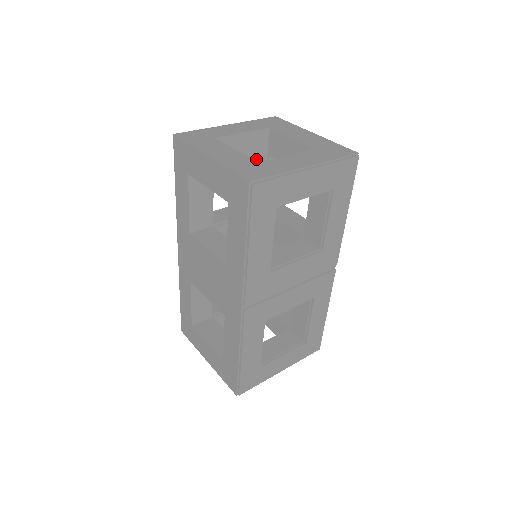
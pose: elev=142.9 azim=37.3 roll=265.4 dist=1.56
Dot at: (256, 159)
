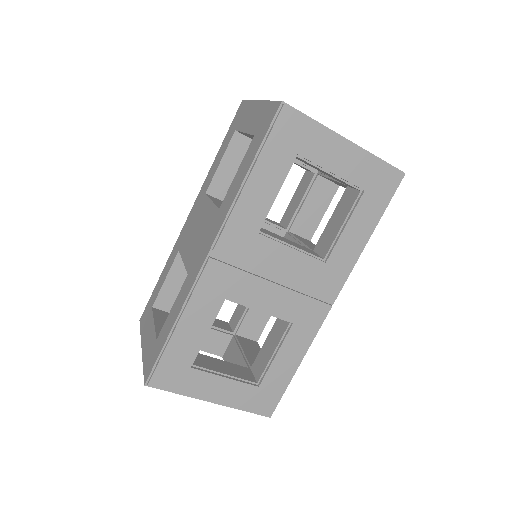
Dot at: (305, 179)
